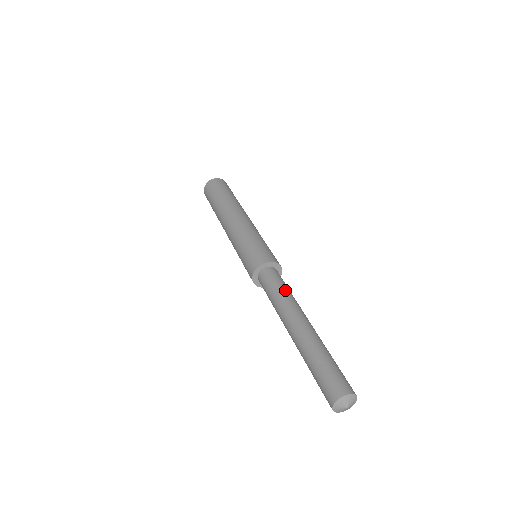
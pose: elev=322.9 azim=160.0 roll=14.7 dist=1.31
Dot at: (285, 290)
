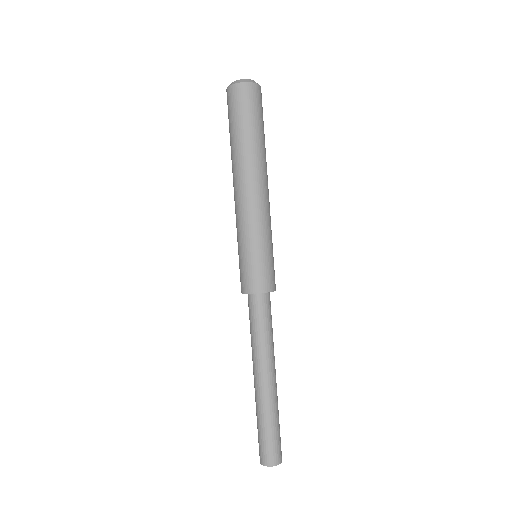
Dot at: (270, 333)
